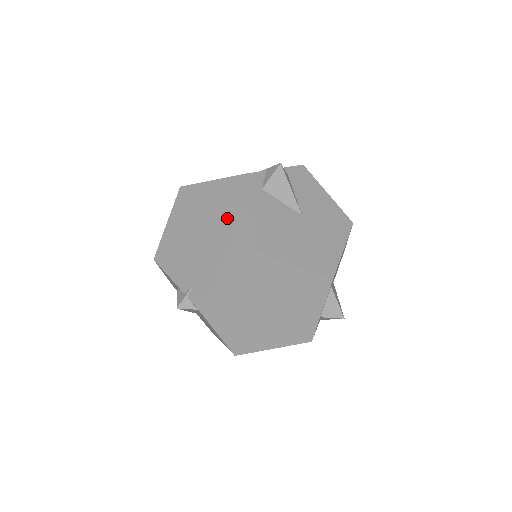
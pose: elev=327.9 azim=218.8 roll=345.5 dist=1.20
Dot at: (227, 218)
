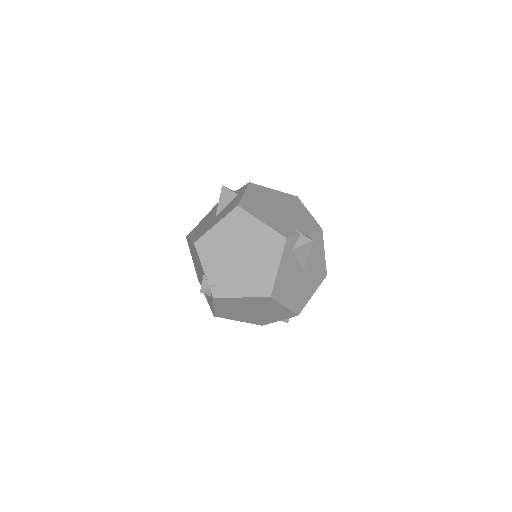
Dot at: (262, 259)
